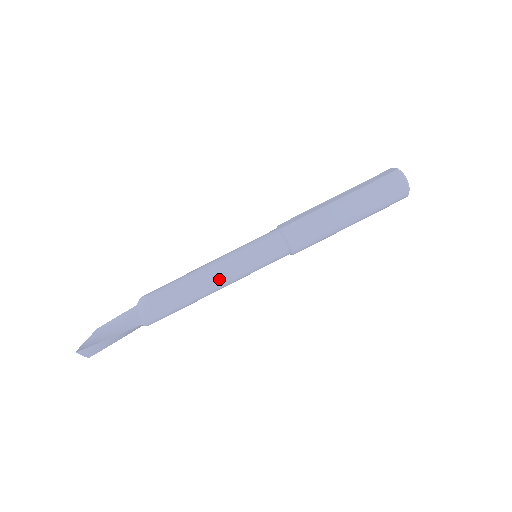
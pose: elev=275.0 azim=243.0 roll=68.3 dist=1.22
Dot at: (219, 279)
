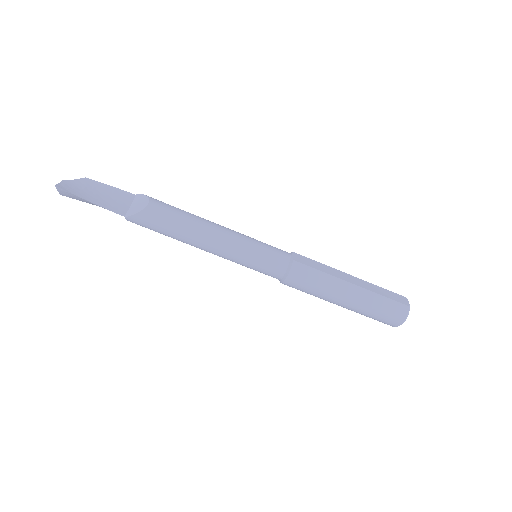
Dot at: (214, 247)
